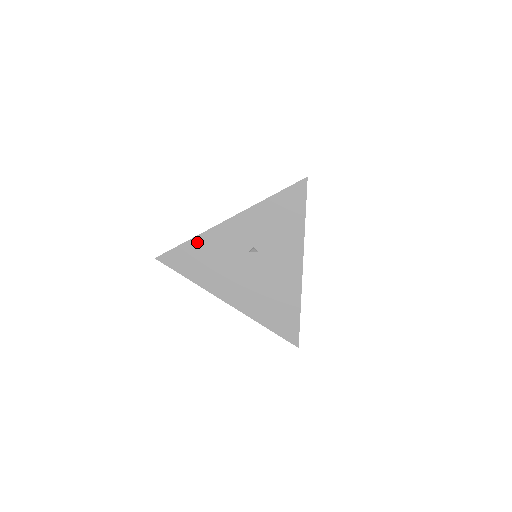
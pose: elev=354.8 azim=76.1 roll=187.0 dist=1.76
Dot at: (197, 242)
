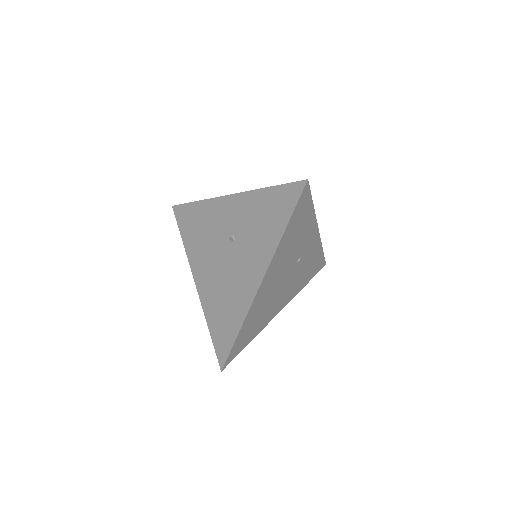
Dot at: (201, 206)
